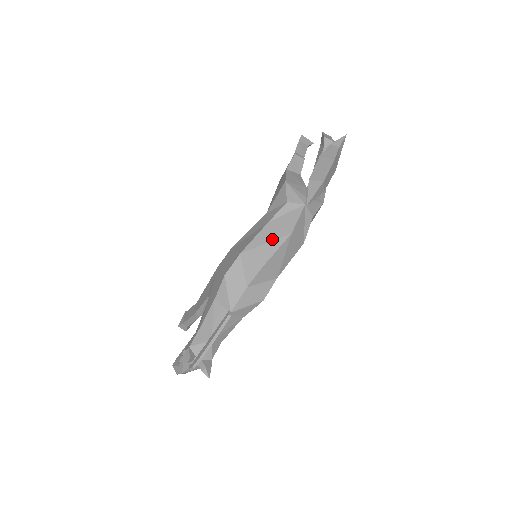
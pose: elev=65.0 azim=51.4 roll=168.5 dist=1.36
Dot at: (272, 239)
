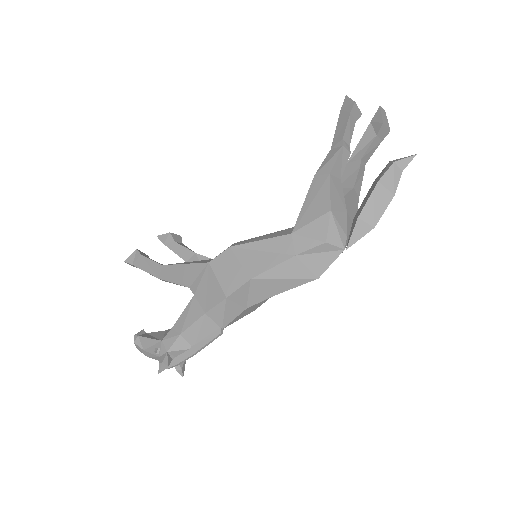
Dot at: (294, 277)
